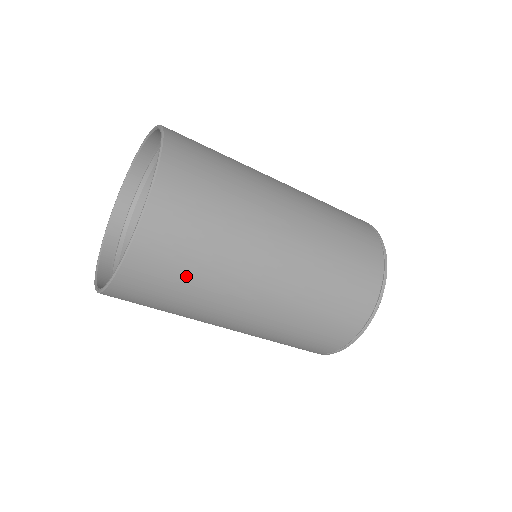
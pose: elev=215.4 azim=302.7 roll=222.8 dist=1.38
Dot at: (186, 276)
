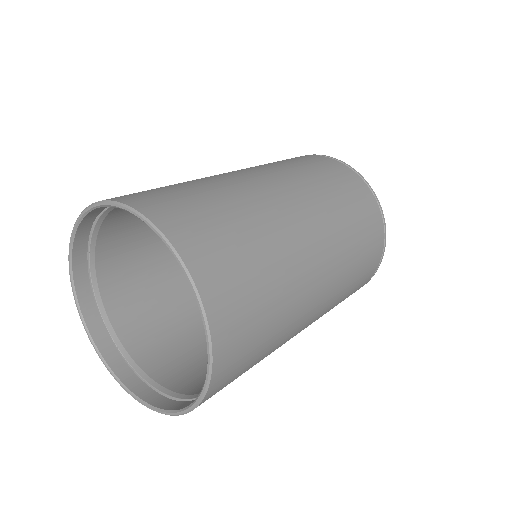
Dot at: occluded
